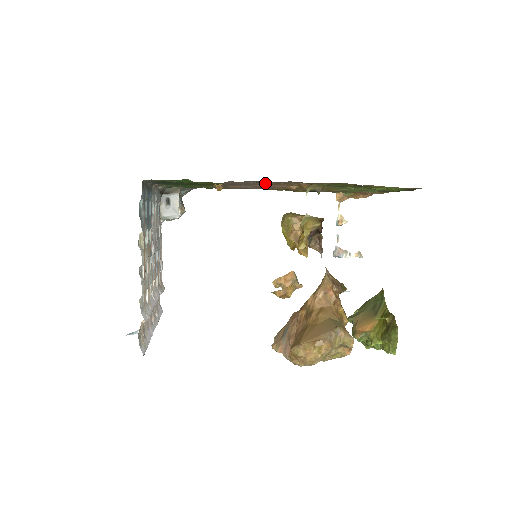
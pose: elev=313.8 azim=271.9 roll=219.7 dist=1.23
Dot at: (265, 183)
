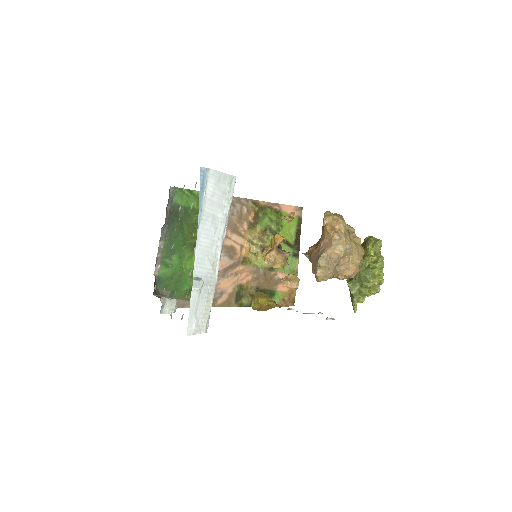
Dot at: (233, 218)
